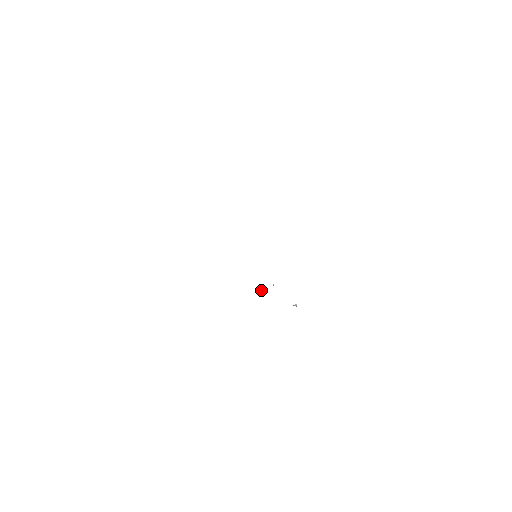
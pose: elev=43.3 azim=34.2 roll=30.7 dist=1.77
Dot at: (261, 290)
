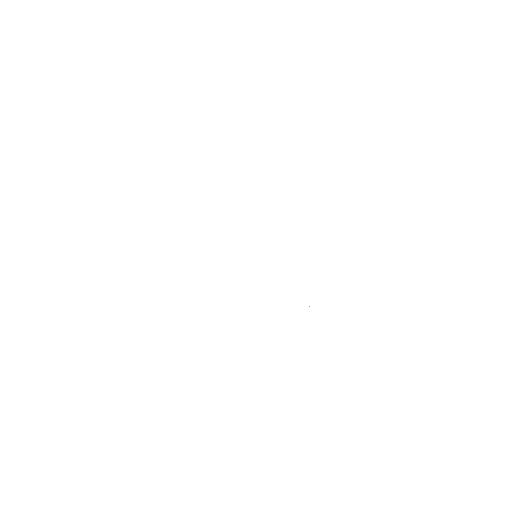
Dot at: occluded
